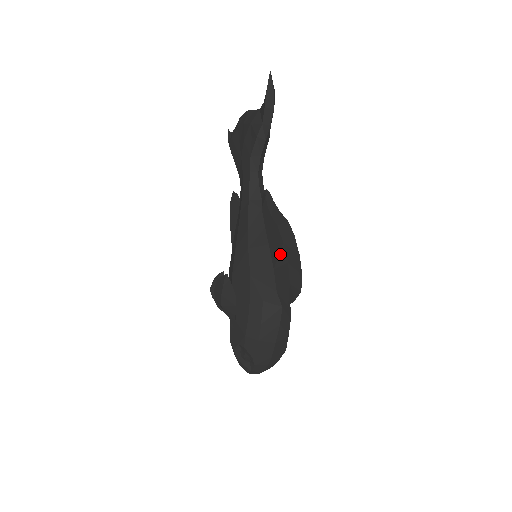
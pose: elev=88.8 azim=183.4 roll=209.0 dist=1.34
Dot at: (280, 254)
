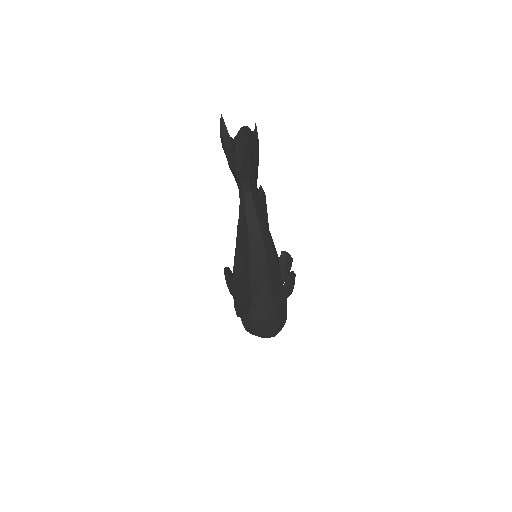
Dot at: occluded
